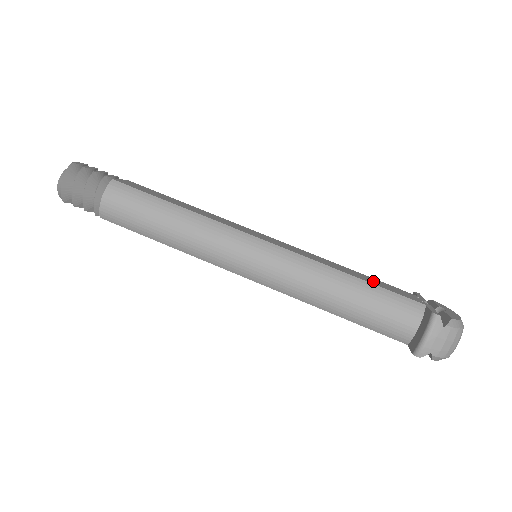
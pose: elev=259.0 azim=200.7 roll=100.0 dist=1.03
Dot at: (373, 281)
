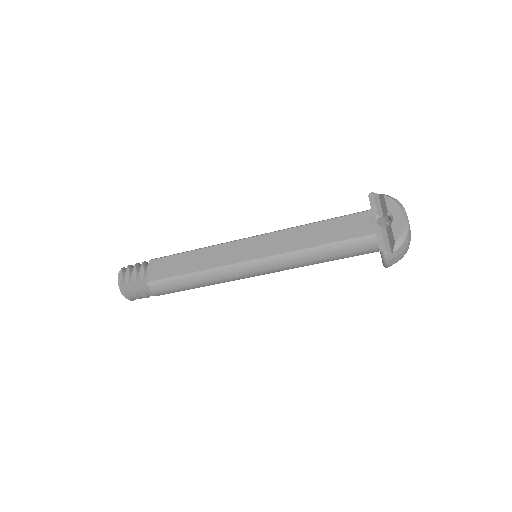
Dot at: (335, 232)
